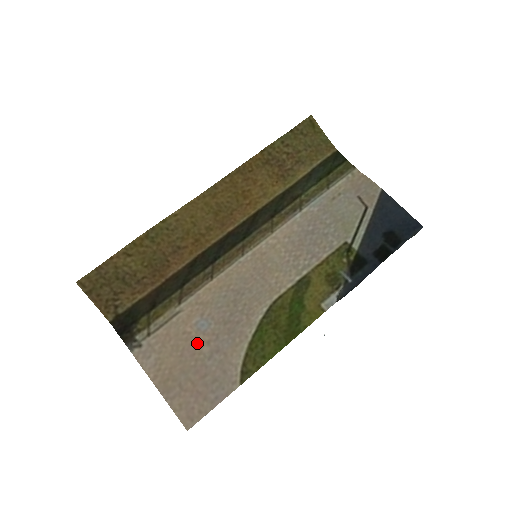
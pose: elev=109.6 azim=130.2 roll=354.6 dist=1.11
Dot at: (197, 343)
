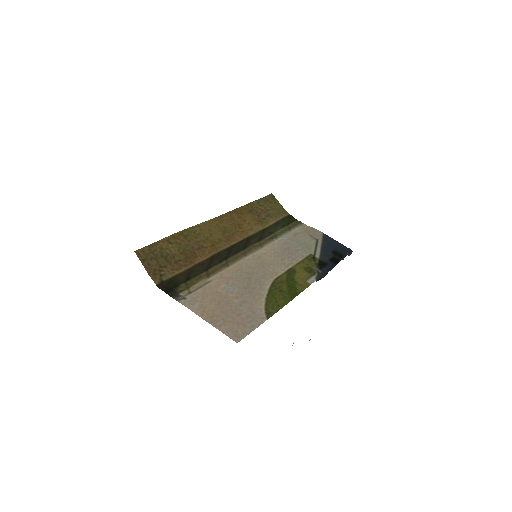
Dot at: (228, 298)
